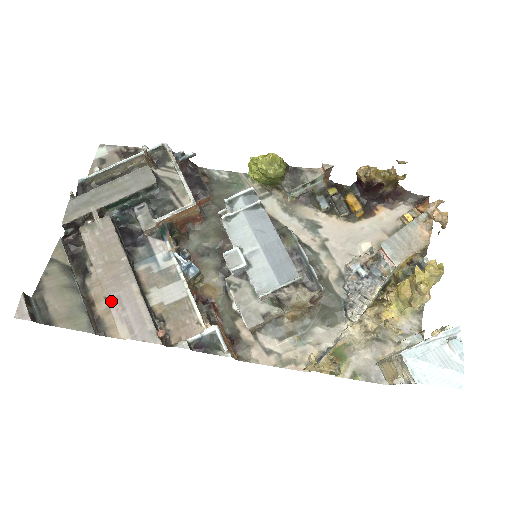
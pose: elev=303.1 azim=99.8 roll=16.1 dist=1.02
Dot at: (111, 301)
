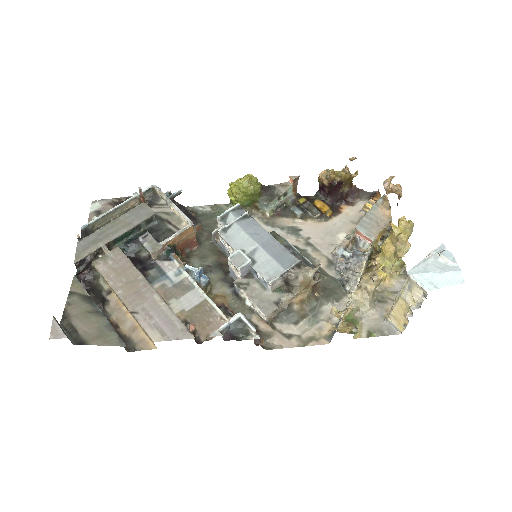
Dot at: (137, 314)
